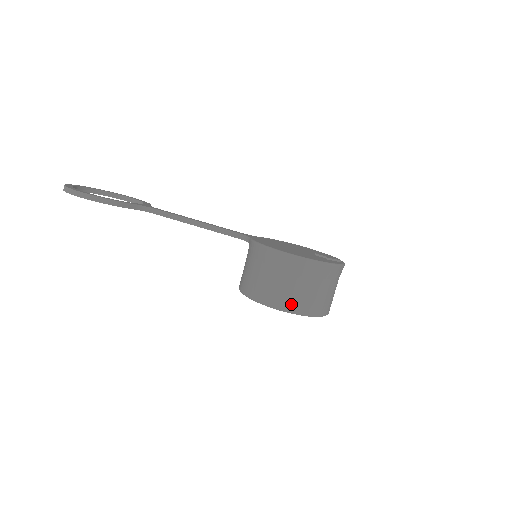
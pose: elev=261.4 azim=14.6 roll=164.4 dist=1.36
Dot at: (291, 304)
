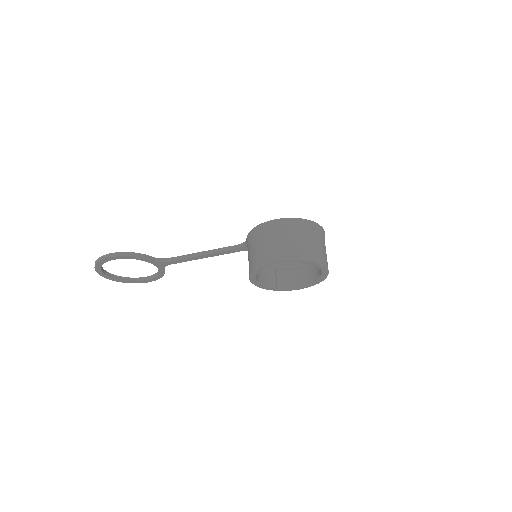
Dot at: (290, 253)
